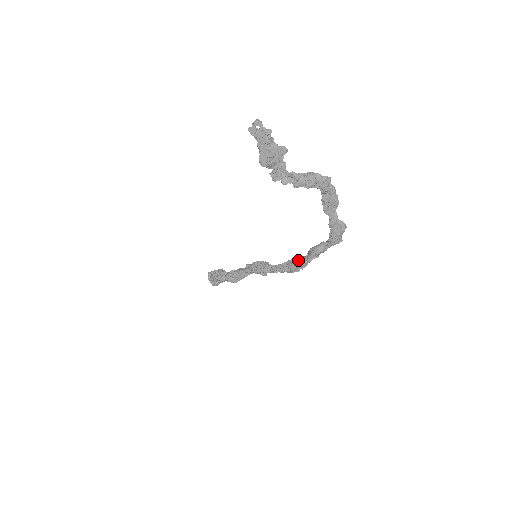
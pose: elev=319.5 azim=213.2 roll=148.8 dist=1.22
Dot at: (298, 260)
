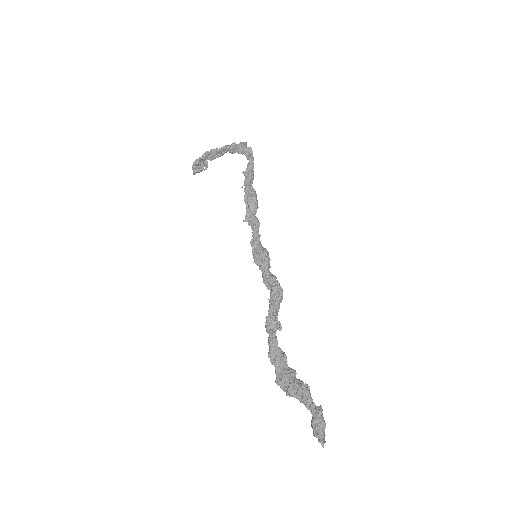
Dot at: occluded
